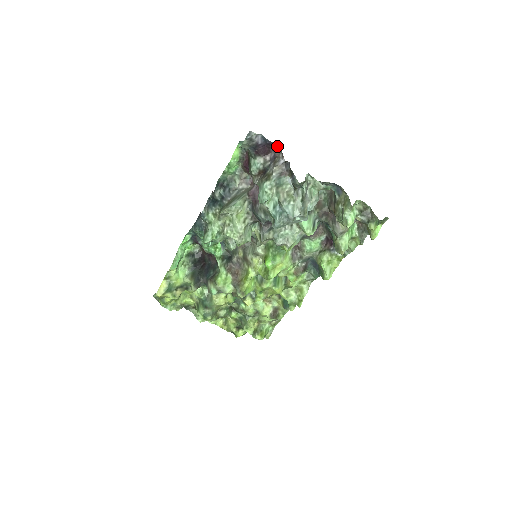
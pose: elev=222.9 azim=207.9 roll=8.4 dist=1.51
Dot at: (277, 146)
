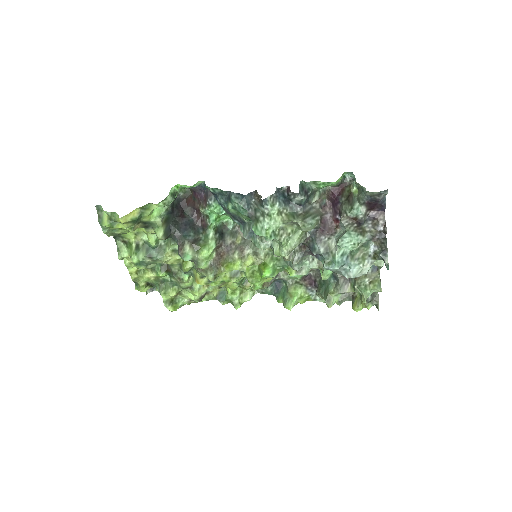
Dot at: occluded
